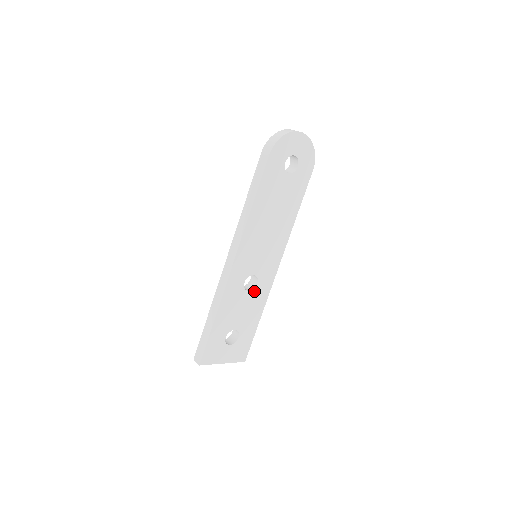
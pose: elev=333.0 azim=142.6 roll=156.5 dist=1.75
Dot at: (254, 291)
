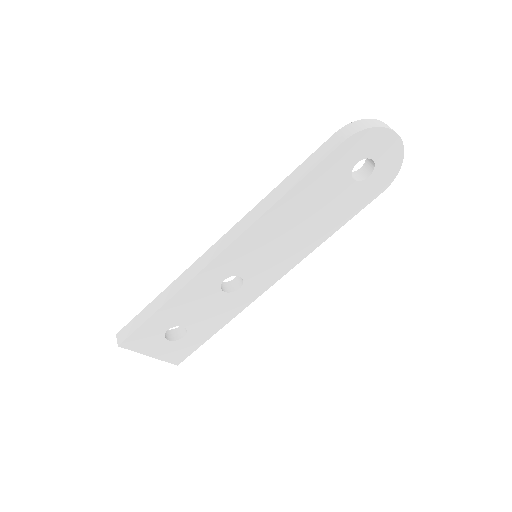
Dot at: (231, 295)
